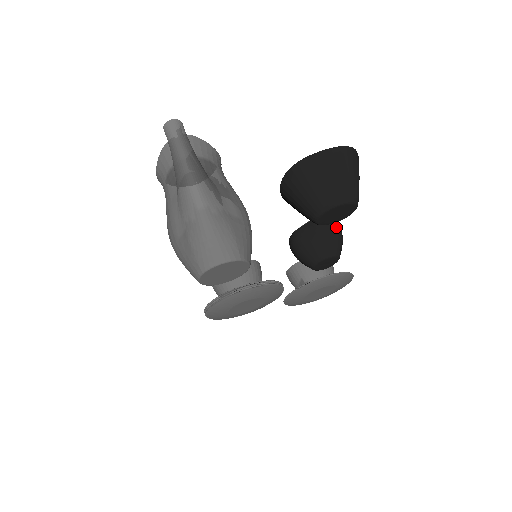
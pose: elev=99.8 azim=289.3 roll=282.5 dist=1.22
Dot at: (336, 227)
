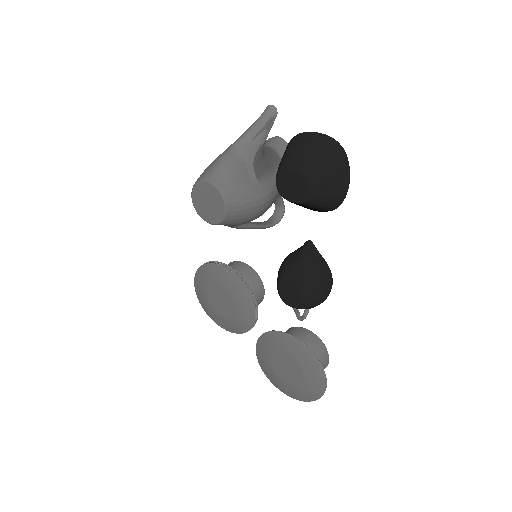
Dot at: (322, 268)
